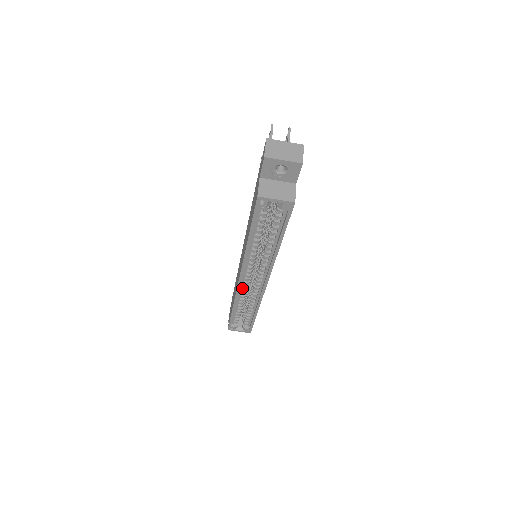
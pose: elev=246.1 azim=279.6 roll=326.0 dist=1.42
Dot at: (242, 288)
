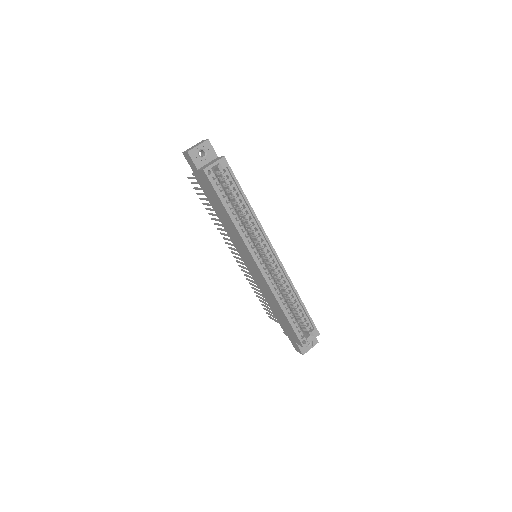
Dot at: (269, 280)
